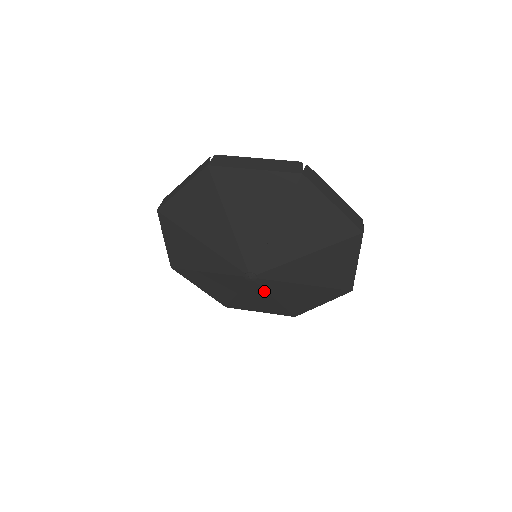
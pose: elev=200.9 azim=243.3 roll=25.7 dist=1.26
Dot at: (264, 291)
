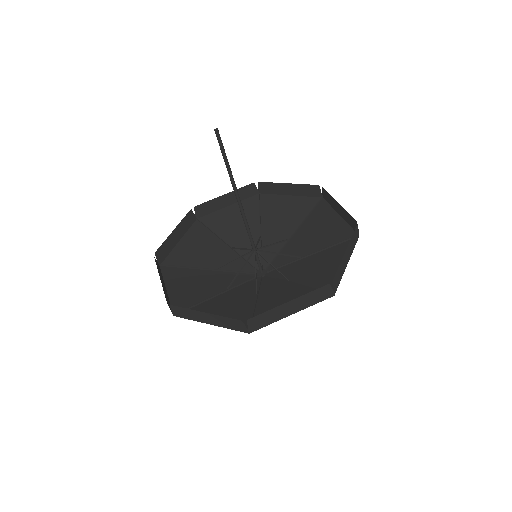
Dot at: (280, 249)
